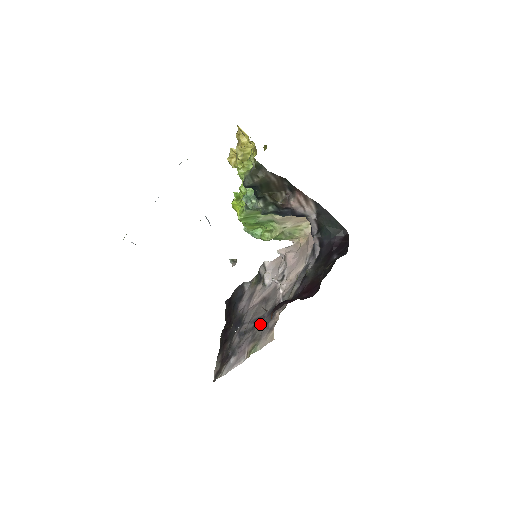
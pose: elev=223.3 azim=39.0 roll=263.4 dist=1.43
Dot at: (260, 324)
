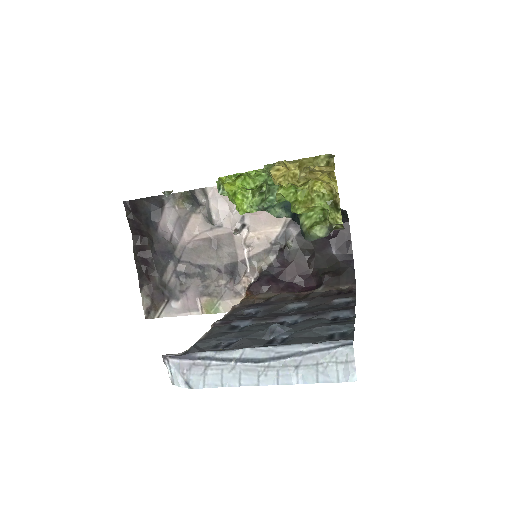
Dot at: (214, 277)
